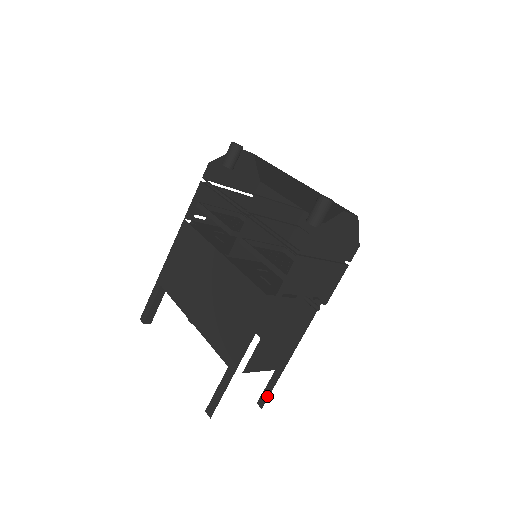
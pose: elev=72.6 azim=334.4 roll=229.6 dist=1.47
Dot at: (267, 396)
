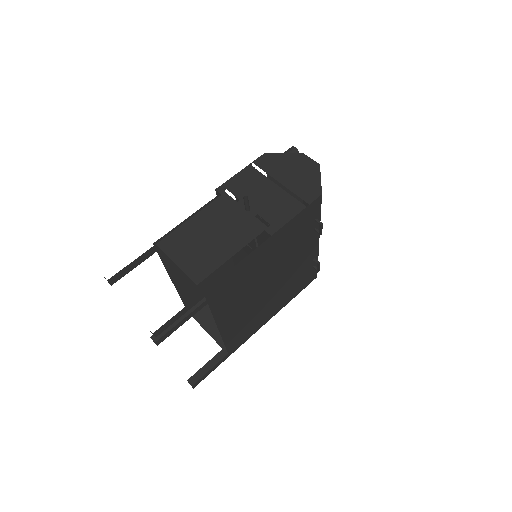
Dot at: occluded
